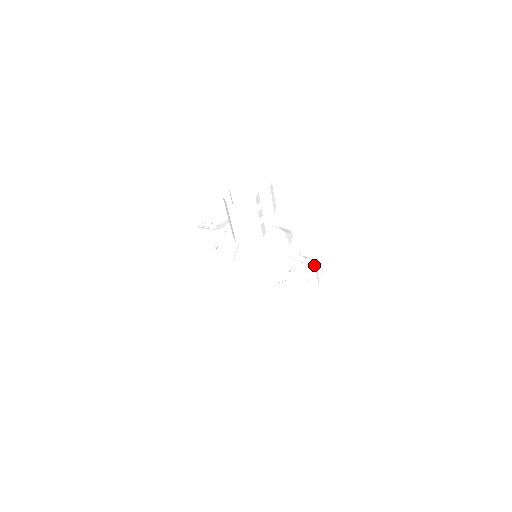
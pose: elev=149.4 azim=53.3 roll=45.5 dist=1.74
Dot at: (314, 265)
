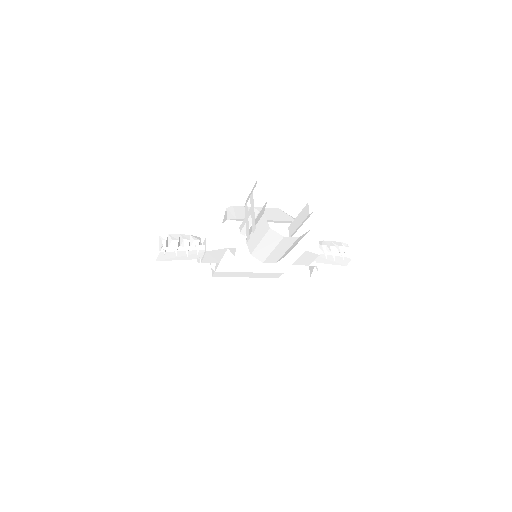
Dot at: occluded
